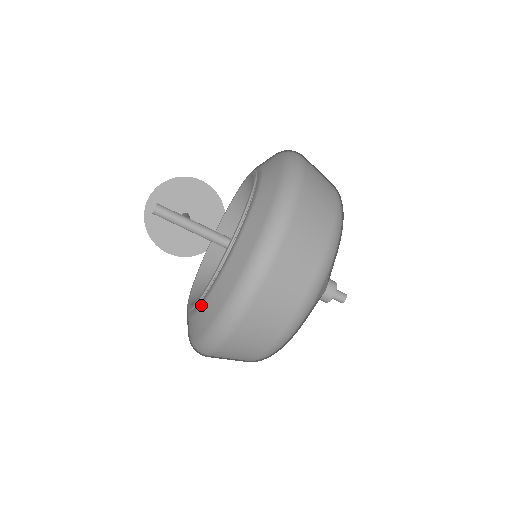
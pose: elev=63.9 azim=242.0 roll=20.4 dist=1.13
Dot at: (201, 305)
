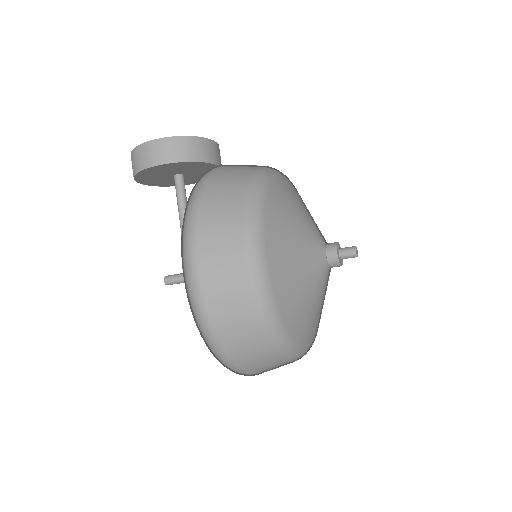
Dot at: occluded
